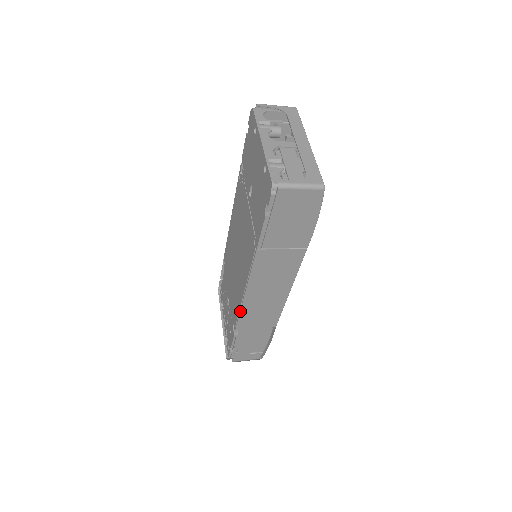
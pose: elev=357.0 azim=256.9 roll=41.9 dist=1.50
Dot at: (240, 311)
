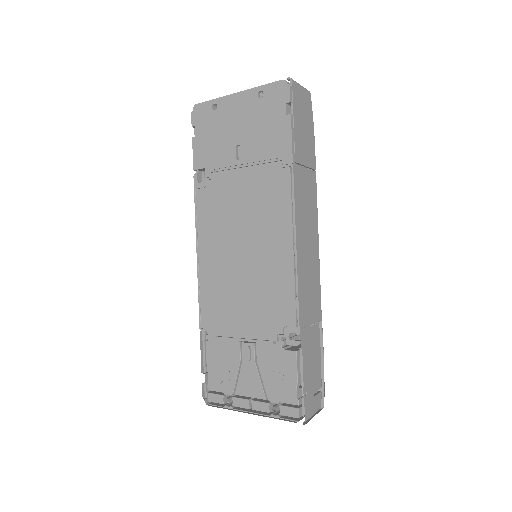
Dot at: (297, 283)
